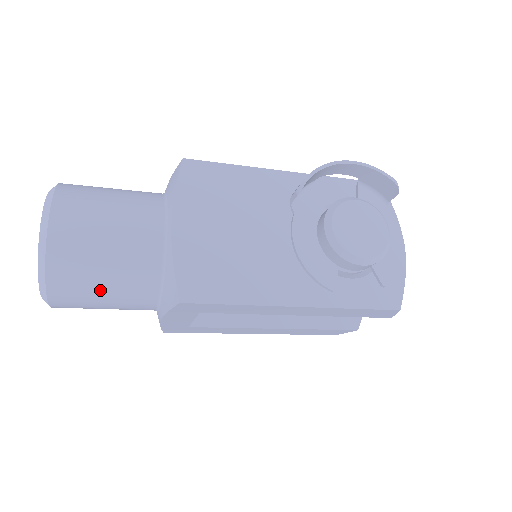
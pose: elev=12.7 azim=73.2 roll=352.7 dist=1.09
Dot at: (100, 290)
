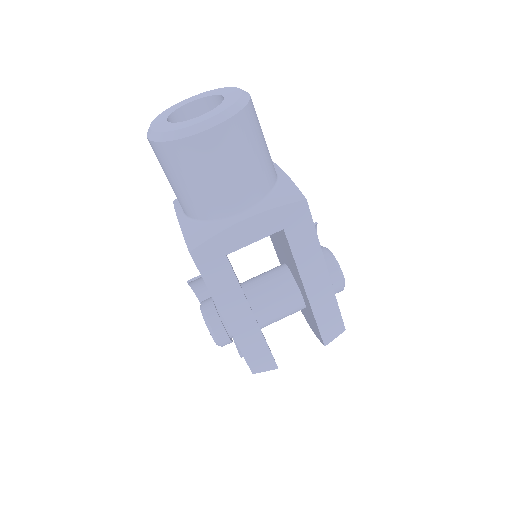
Dot at: (250, 155)
